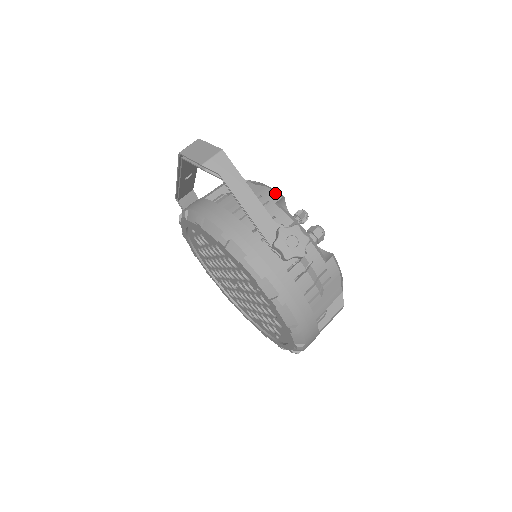
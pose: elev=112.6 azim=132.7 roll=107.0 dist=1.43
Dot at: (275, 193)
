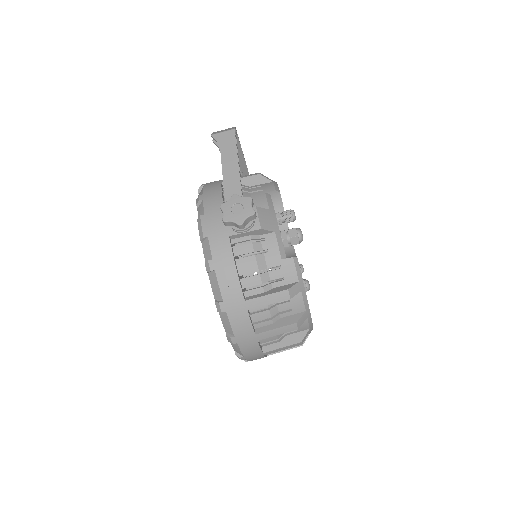
Dot at: (273, 186)
